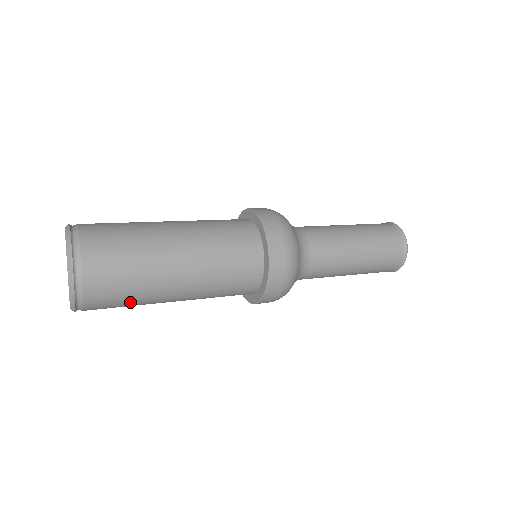
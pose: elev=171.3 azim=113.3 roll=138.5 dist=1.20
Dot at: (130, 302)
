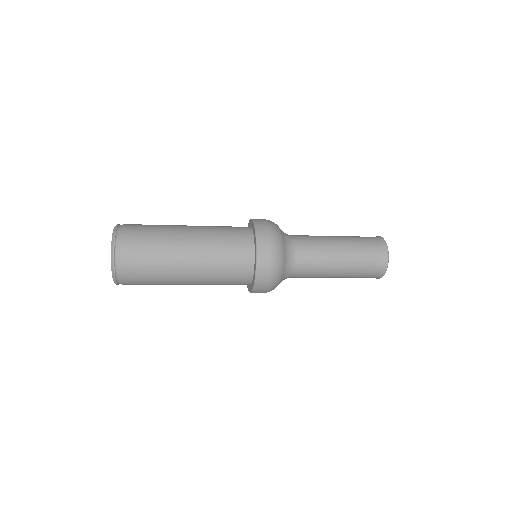
Dot at: occluded
